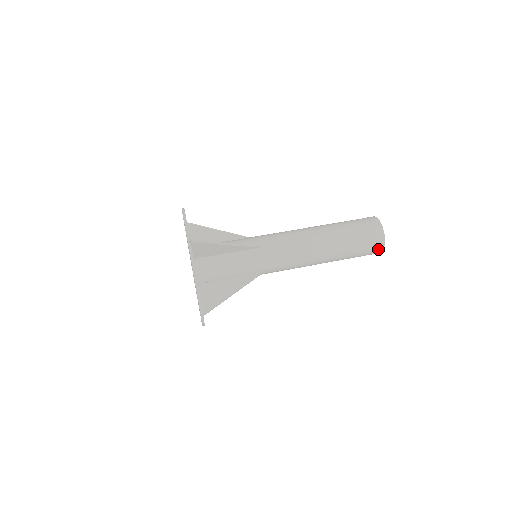
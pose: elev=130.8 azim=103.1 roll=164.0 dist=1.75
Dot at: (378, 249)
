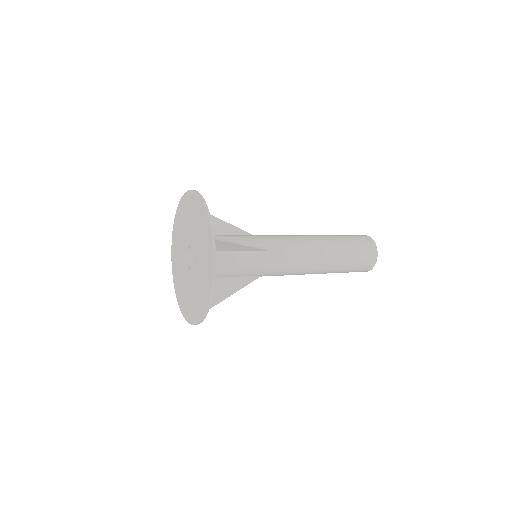
Dot at: (367, 269)
